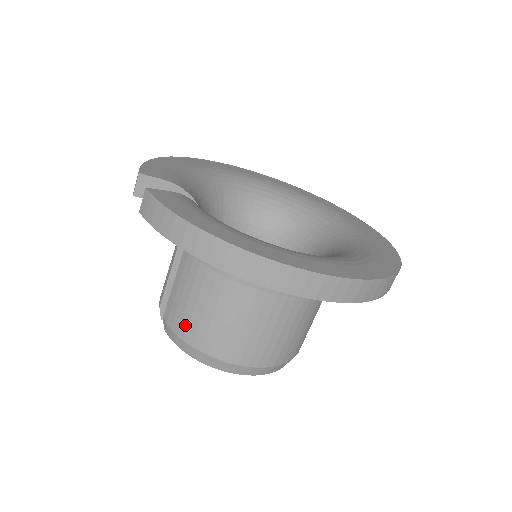
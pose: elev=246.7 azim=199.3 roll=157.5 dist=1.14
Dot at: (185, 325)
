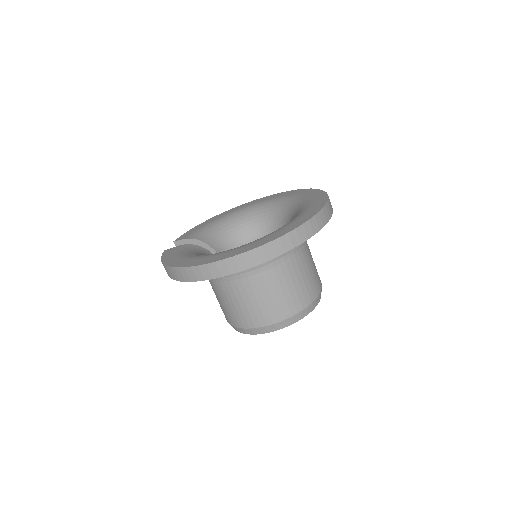
Dot at: occluded
